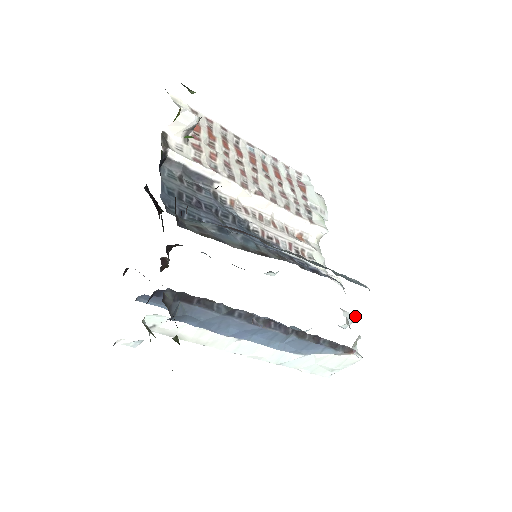
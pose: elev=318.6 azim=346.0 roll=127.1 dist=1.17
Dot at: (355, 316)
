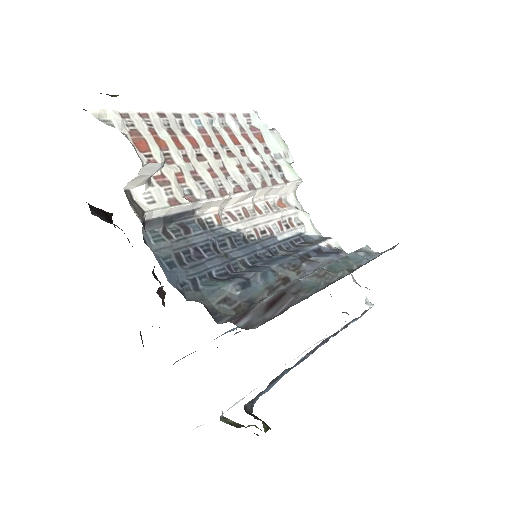
Dot at: occluded
